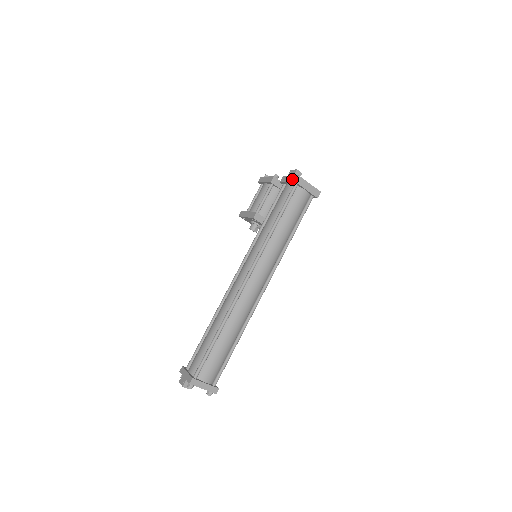
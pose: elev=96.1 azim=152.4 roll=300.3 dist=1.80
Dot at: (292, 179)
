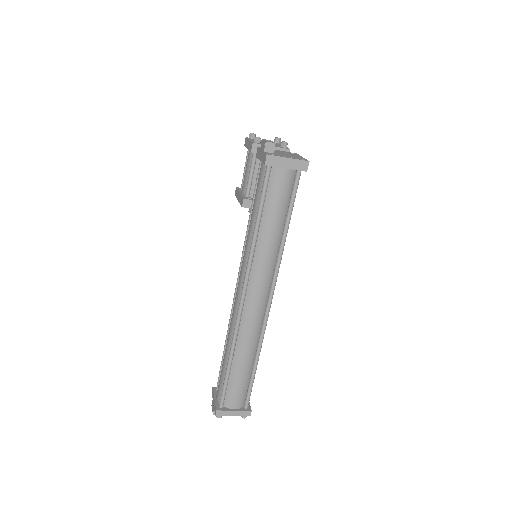
Dot at: (262, 158)
